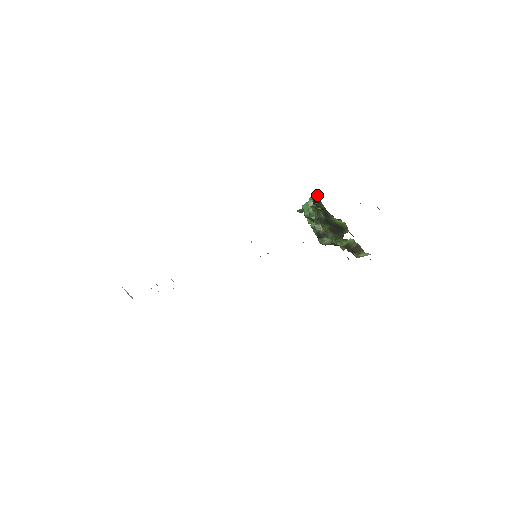
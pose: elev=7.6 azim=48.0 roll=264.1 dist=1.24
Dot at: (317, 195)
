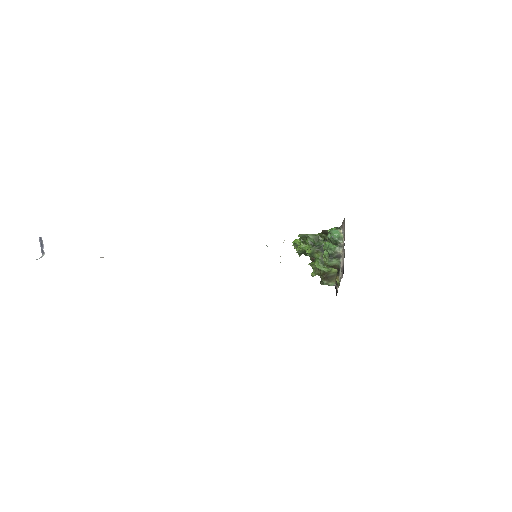
Dot at: (337, 228)
